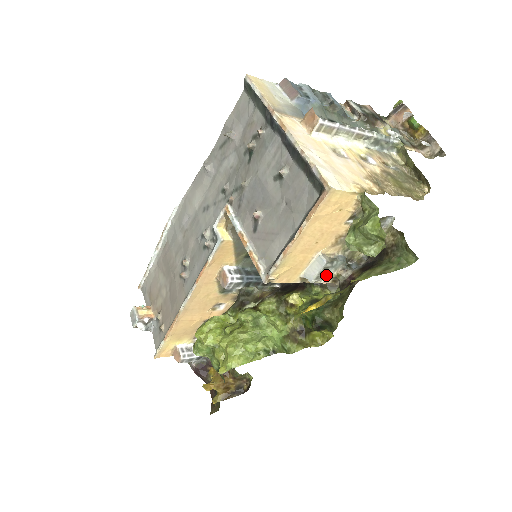
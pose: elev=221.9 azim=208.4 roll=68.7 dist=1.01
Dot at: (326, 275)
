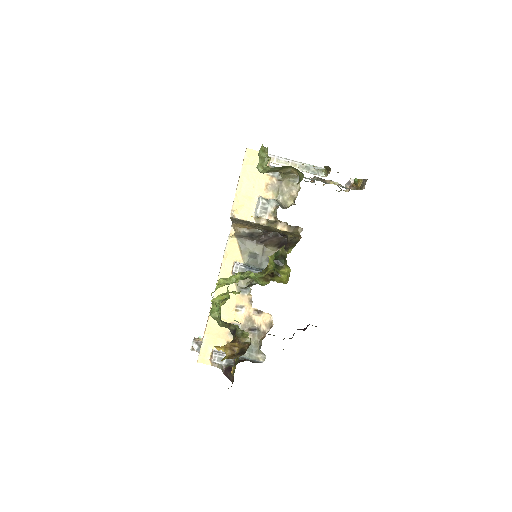
Dot at: (267, 211)
